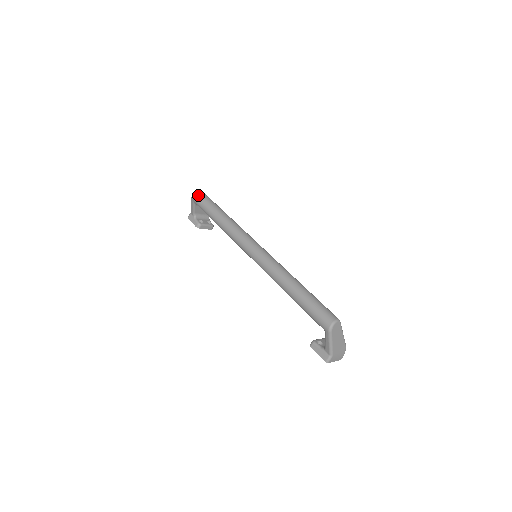
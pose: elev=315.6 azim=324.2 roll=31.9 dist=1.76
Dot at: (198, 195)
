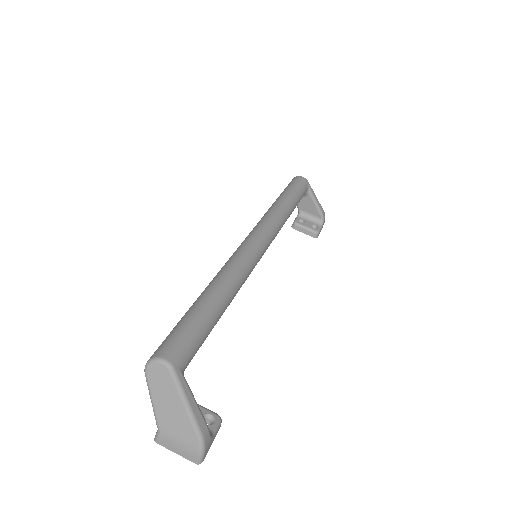
Dot at: (292, 179)
